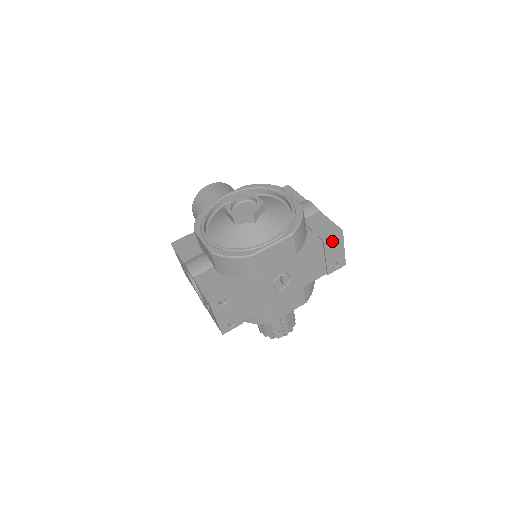
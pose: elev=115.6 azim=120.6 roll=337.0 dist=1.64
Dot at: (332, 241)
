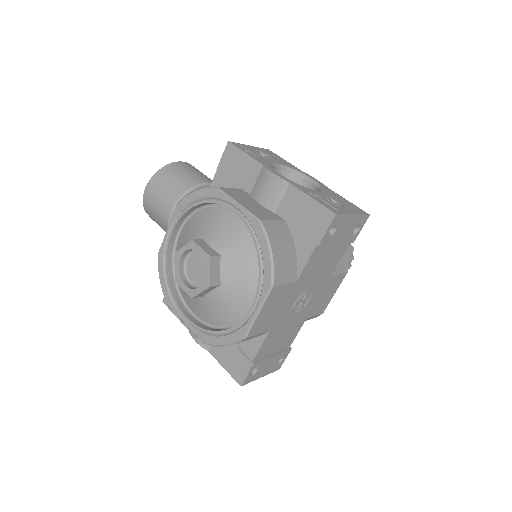
Dot at: occluded
